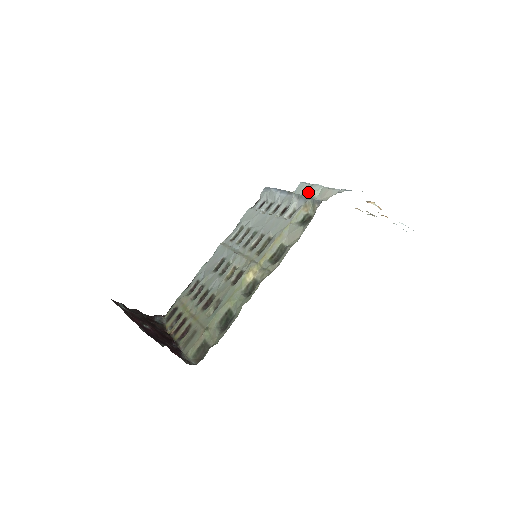
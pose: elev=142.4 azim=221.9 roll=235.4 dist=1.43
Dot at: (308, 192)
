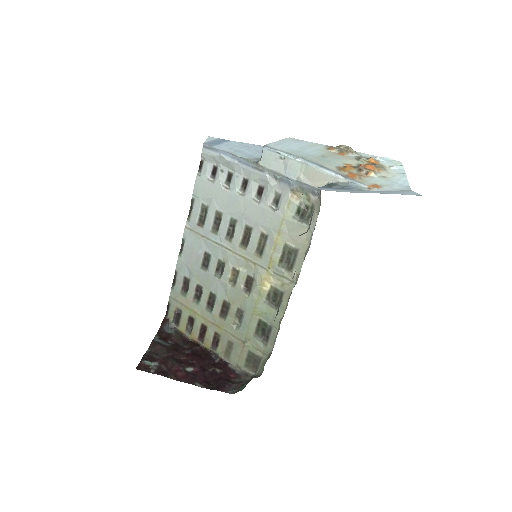
Dot at: (287, 170)
